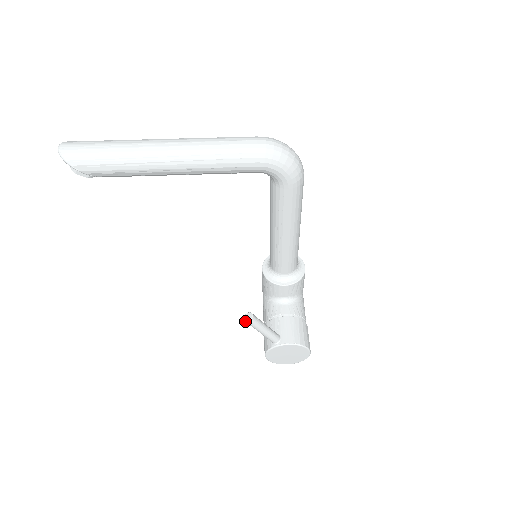
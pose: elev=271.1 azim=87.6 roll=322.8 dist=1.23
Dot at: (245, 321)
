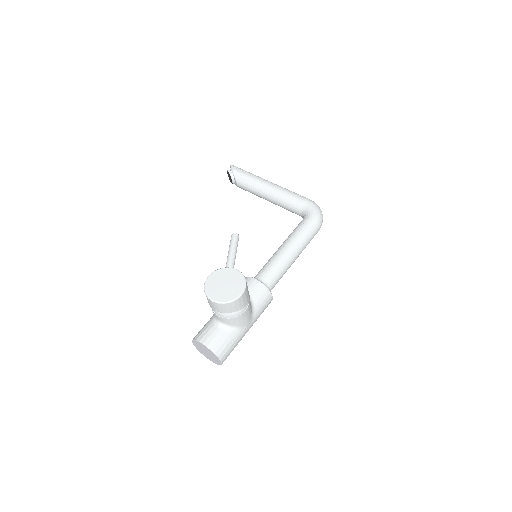
Dot at: (232, 234)
